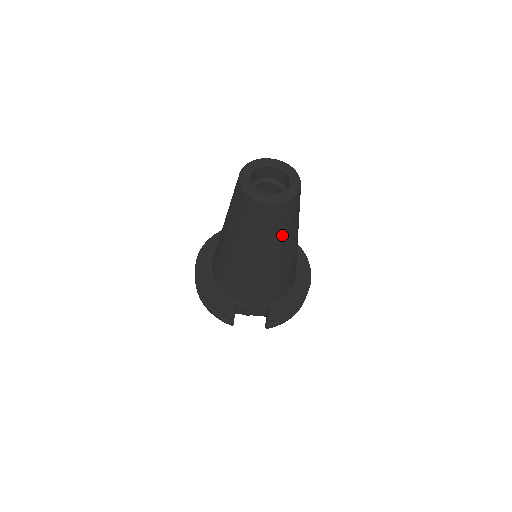
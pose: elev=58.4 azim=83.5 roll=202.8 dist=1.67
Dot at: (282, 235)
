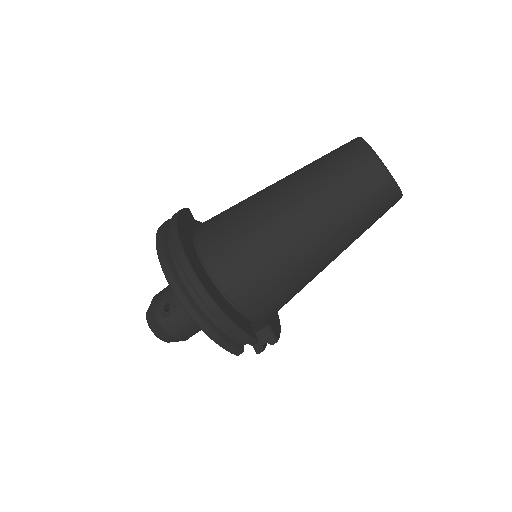
Dot at: occluded
